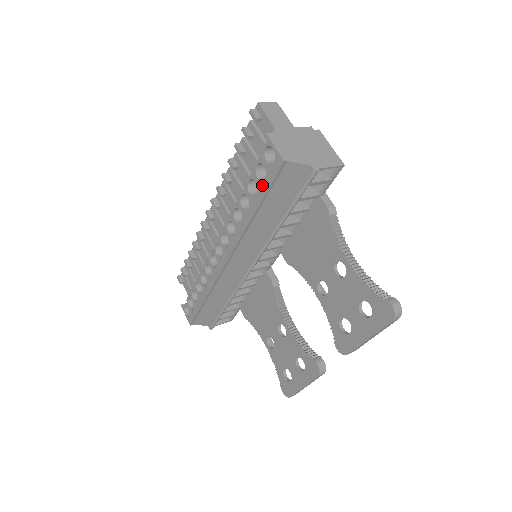
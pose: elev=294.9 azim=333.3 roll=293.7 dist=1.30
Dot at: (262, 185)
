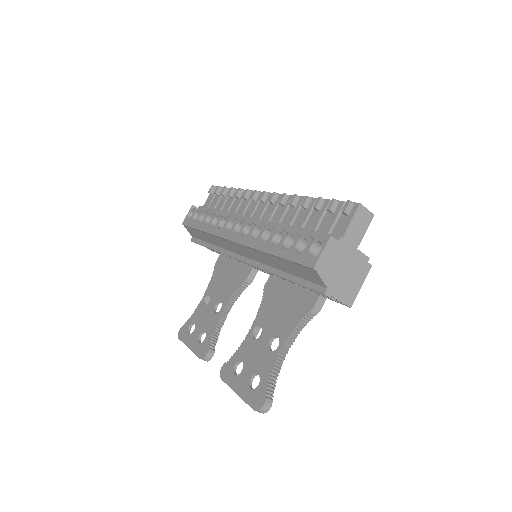
Dot at: (292, 252)
